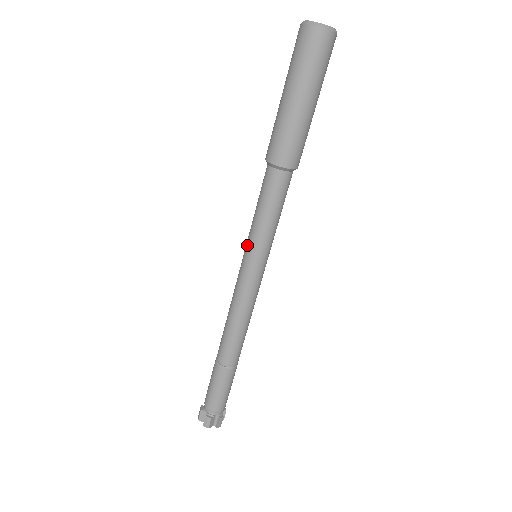
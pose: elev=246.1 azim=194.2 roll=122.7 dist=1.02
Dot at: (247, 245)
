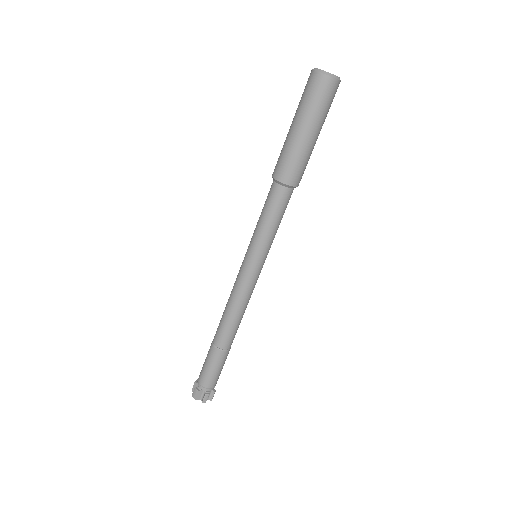
Dot at: (249, 244)
